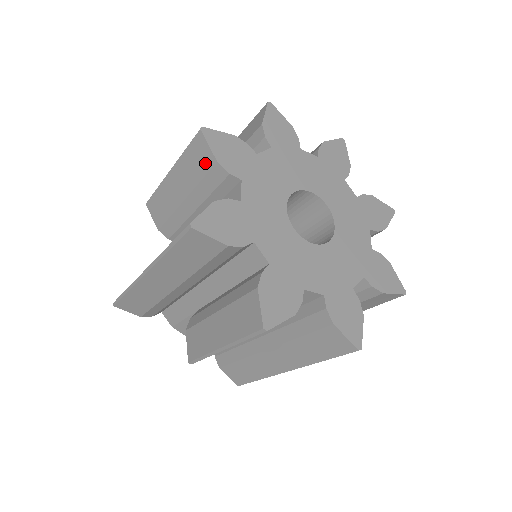
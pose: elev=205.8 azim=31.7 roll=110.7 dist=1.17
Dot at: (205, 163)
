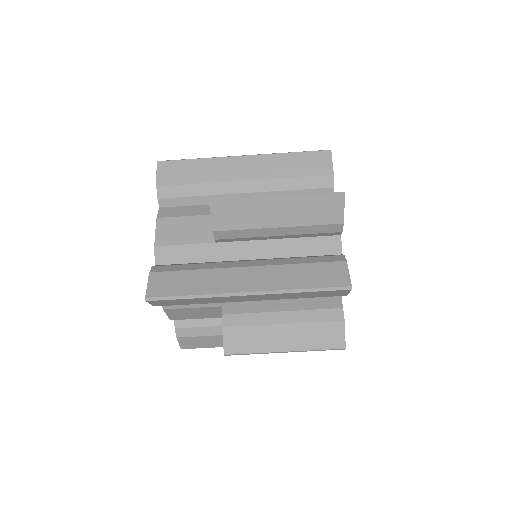
Dot at: occluded
